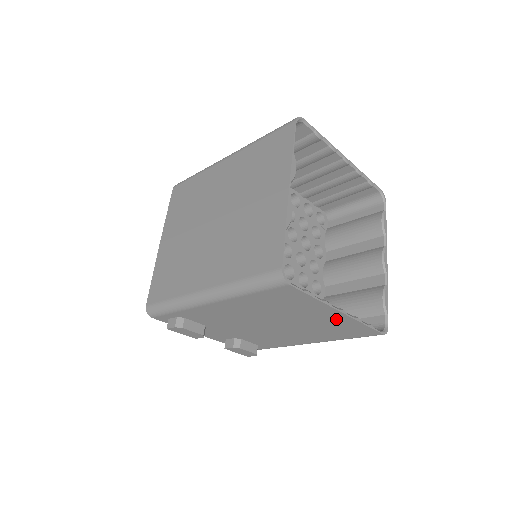
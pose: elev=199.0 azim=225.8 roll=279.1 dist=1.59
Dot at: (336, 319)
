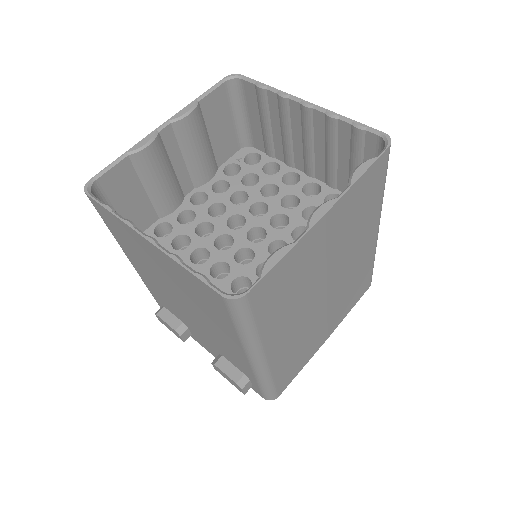
Dot at: (167, 262)
